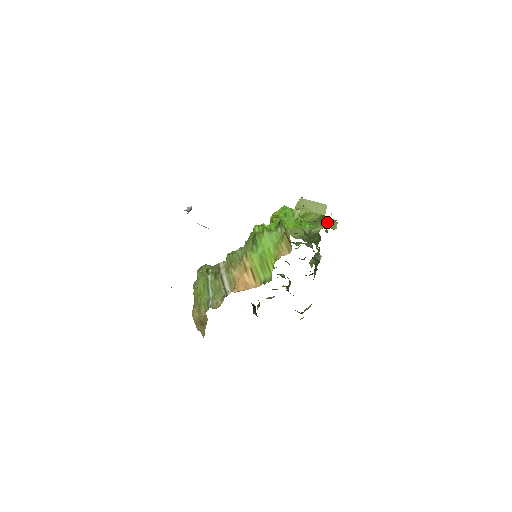
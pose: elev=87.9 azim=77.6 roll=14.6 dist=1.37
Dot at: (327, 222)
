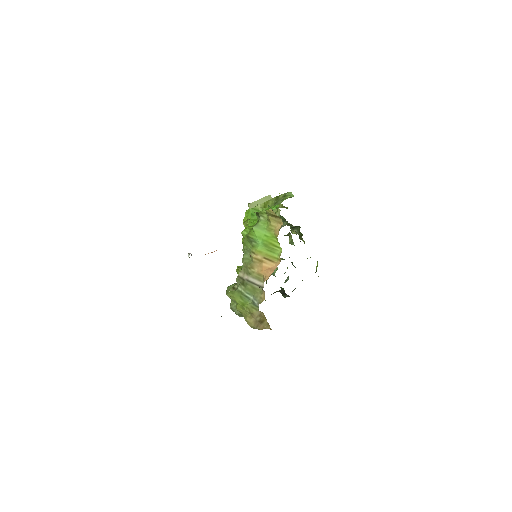
Dot at: (284, 197)
